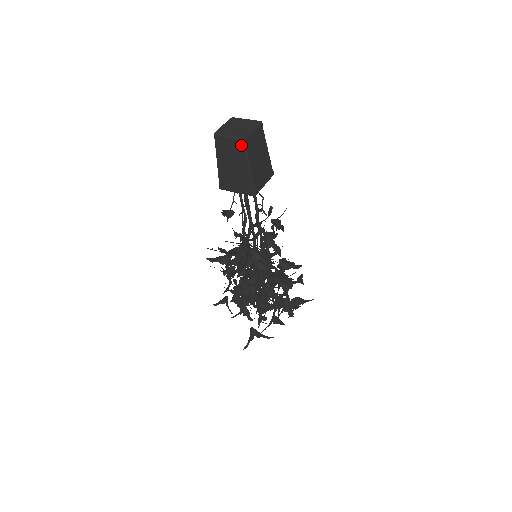
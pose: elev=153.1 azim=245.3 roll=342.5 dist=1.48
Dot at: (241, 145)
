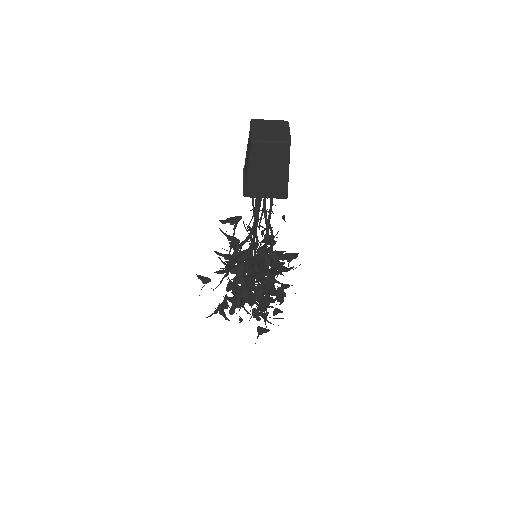
Dot at: (284, 149)
